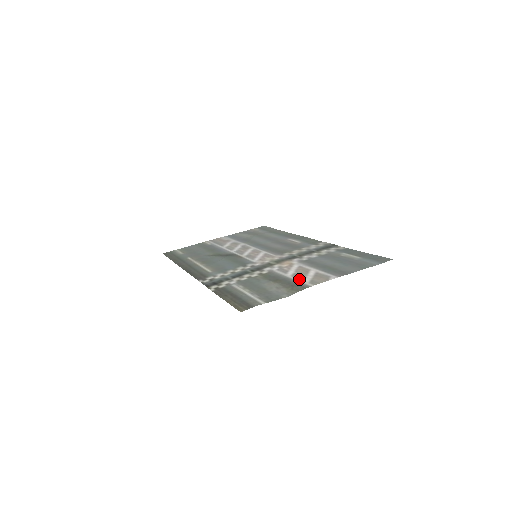
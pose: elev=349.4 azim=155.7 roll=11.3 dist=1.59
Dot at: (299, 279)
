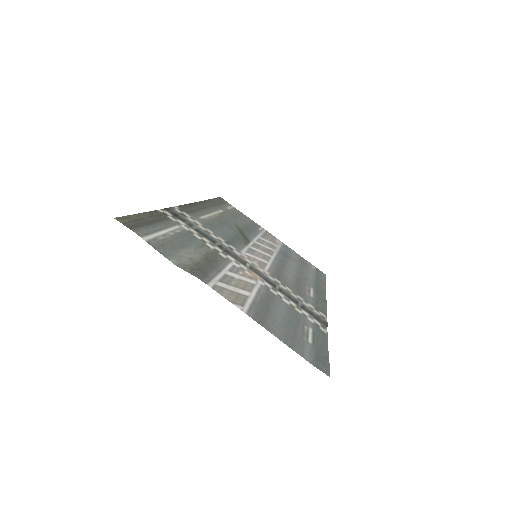
Dot at: (221, 278)
